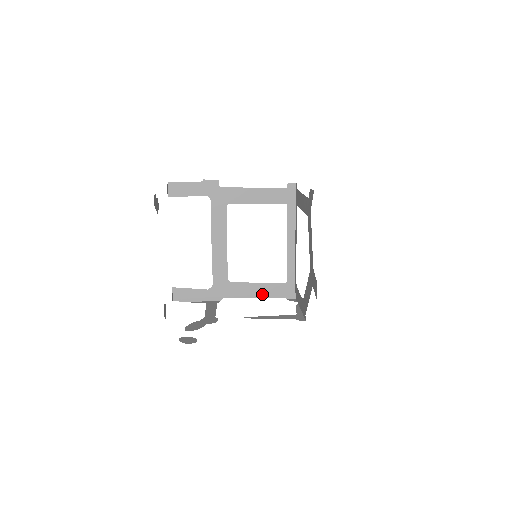
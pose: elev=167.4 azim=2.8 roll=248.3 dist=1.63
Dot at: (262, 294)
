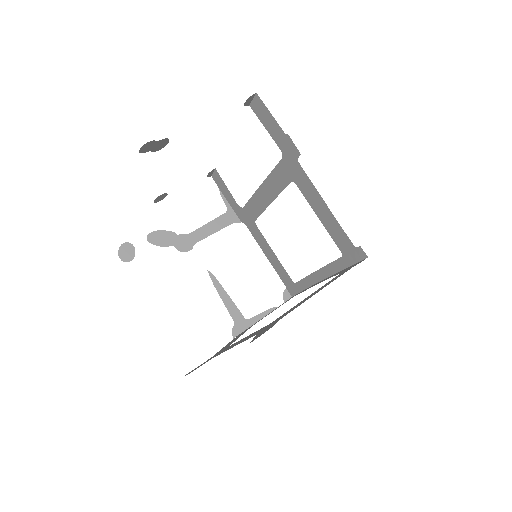
Dot at: (272, 261)
